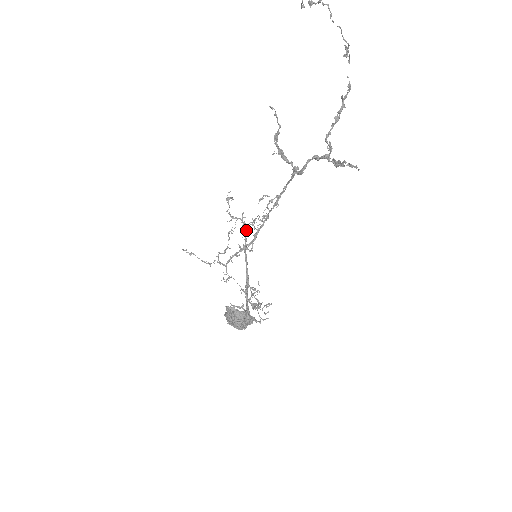
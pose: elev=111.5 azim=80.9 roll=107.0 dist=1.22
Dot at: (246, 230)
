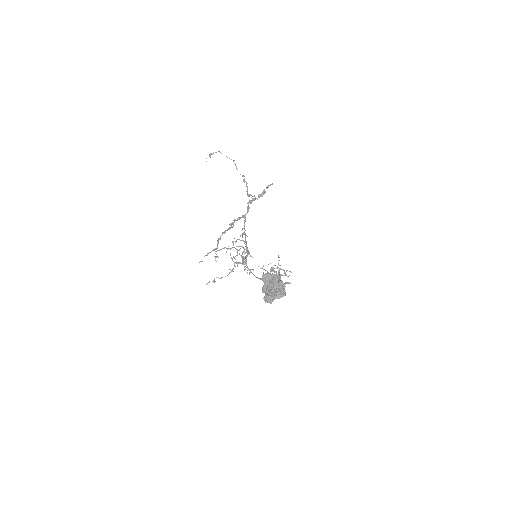
Dot at: (241, 240)
